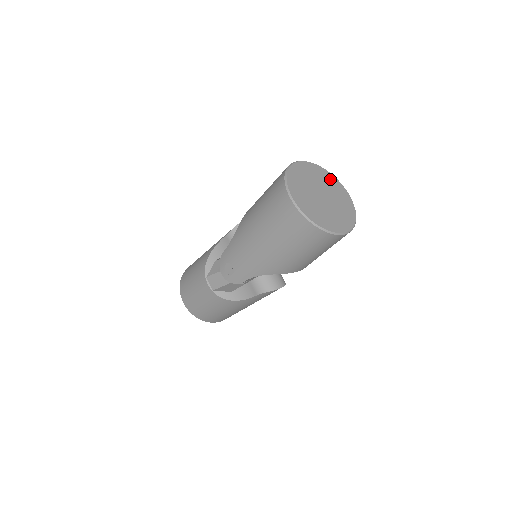
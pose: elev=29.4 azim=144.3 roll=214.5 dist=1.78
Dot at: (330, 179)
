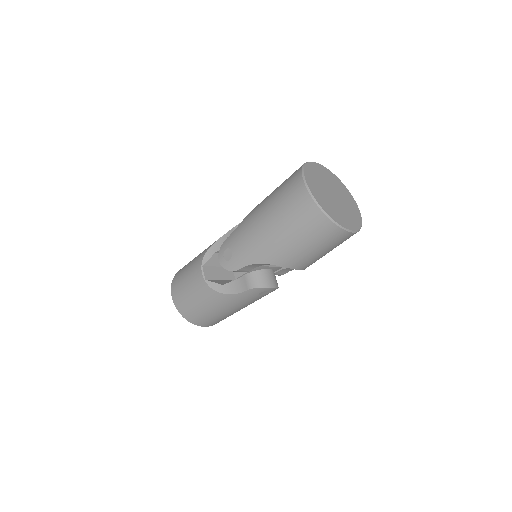
Dot at: (343, 189)
